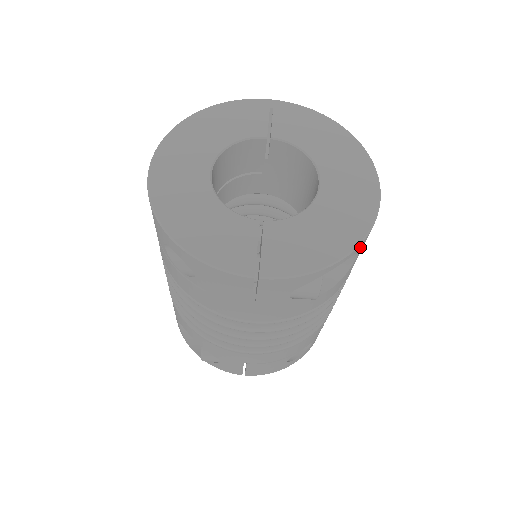
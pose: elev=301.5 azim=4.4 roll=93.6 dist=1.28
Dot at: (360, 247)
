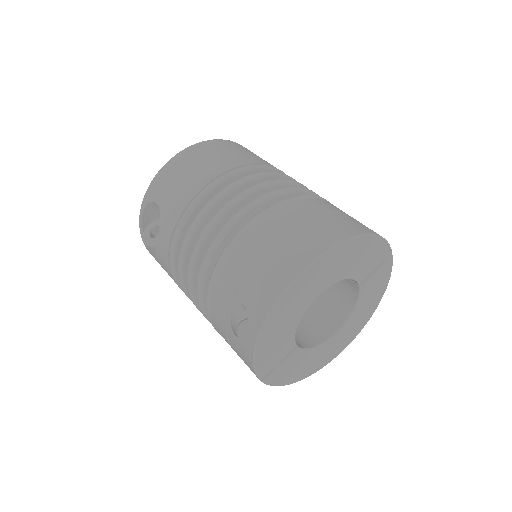
Dot at: occluded
